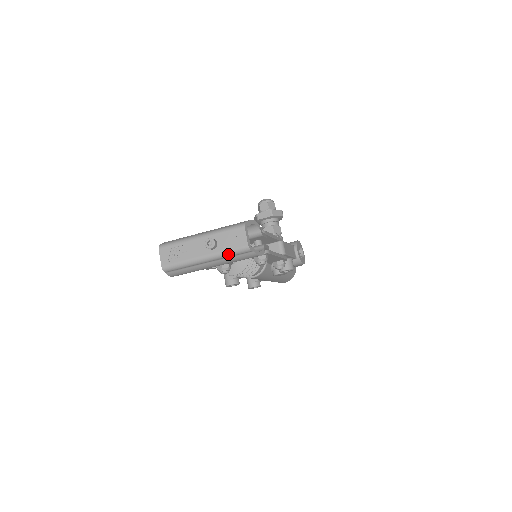
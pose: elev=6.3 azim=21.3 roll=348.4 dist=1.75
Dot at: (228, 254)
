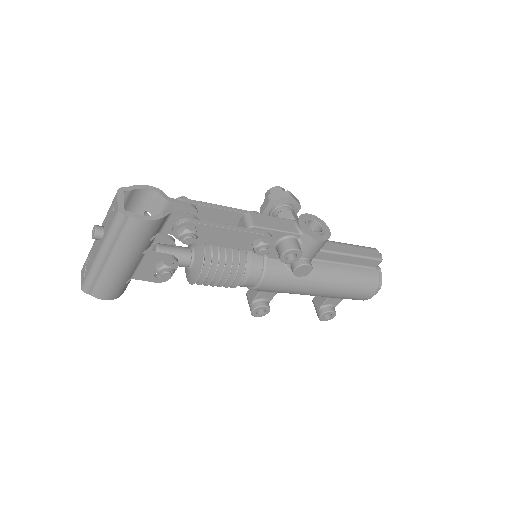
Dot at: (111, 235)
